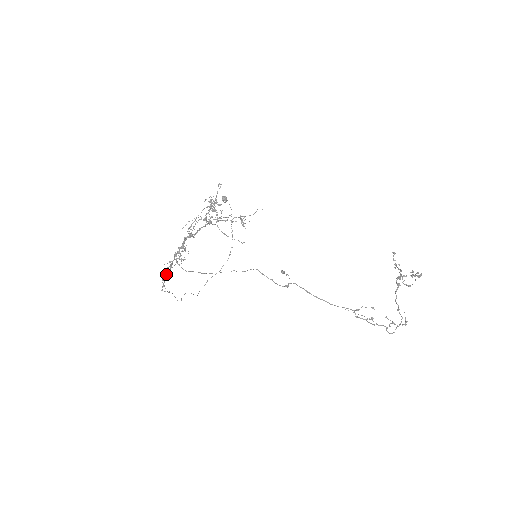
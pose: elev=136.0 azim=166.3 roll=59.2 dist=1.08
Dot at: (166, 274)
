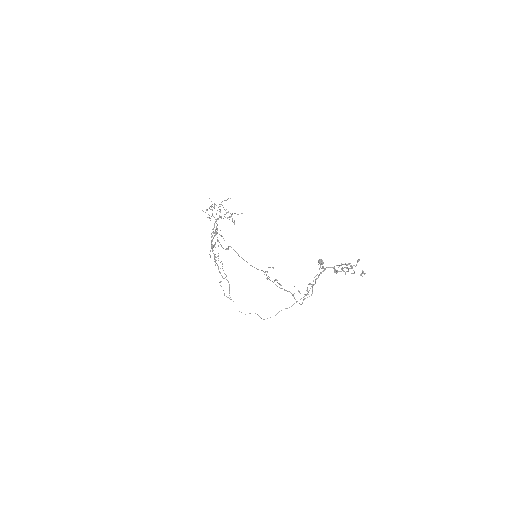
Dot at: occluded
